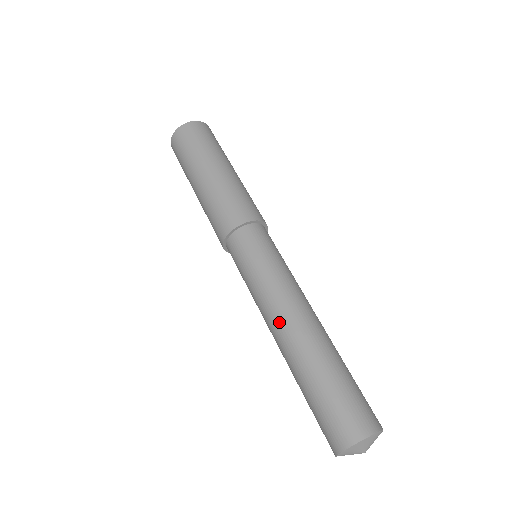
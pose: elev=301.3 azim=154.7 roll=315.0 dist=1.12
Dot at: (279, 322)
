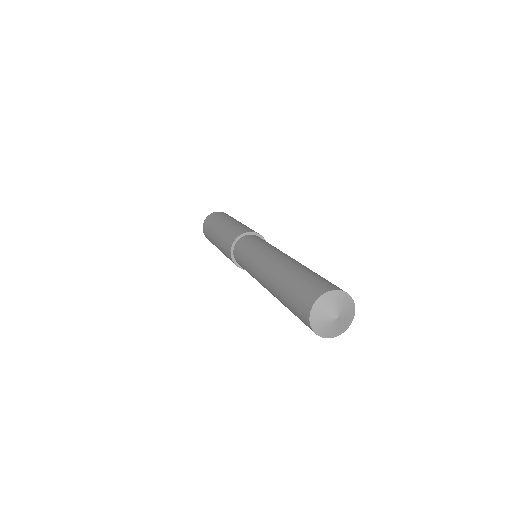
Dot at: (283, 255)
